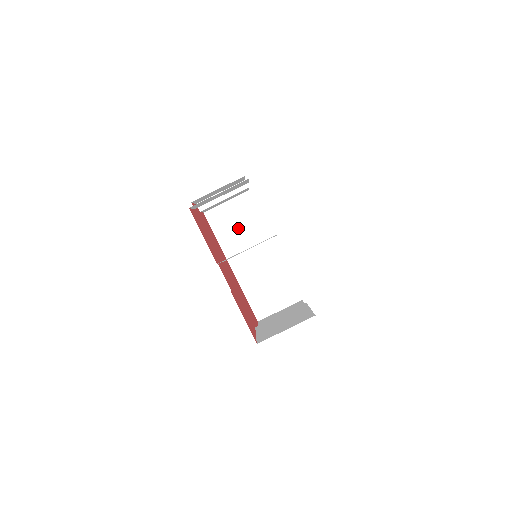
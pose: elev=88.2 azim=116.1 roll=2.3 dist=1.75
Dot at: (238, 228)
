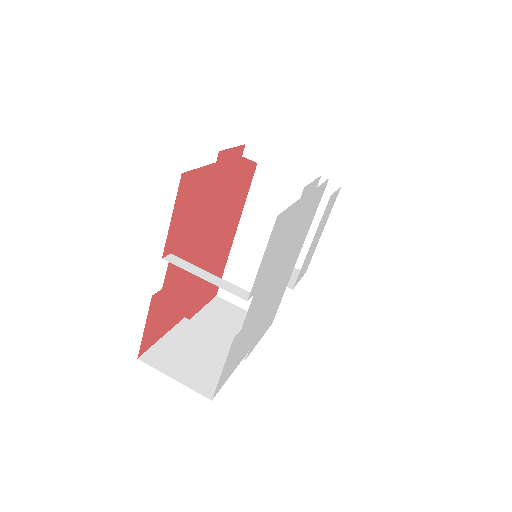
Dot at: (280, 202)
